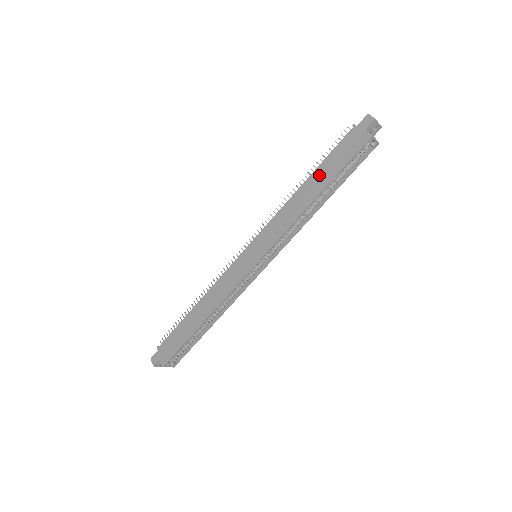
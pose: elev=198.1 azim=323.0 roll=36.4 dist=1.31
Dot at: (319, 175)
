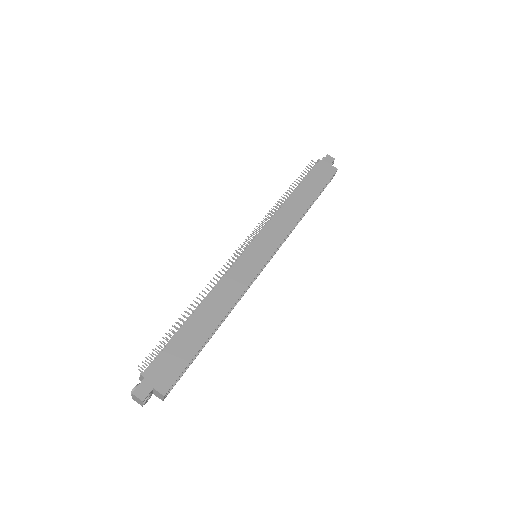
Dot at: (305, 190)
